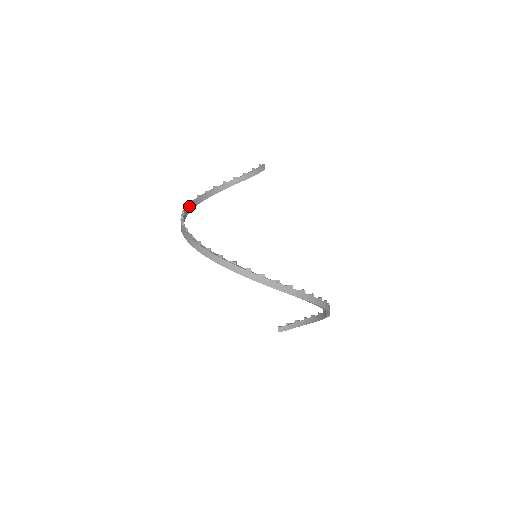
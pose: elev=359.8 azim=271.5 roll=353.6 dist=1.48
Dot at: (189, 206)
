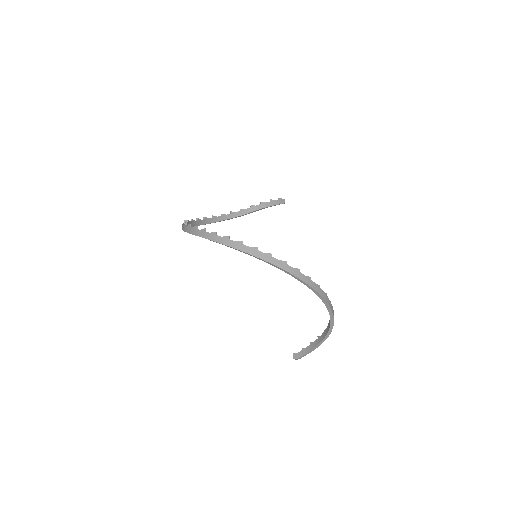
Dot at: (200, 220)
